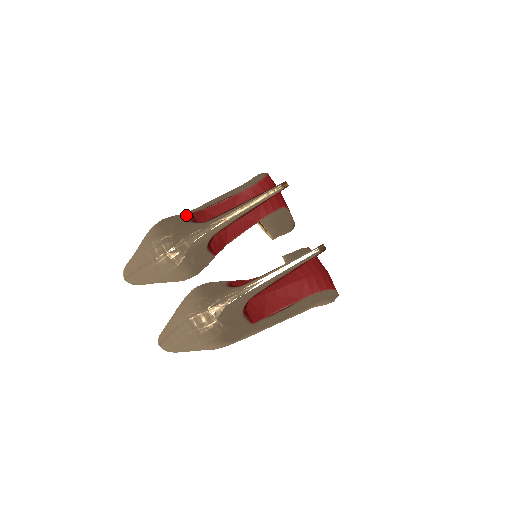
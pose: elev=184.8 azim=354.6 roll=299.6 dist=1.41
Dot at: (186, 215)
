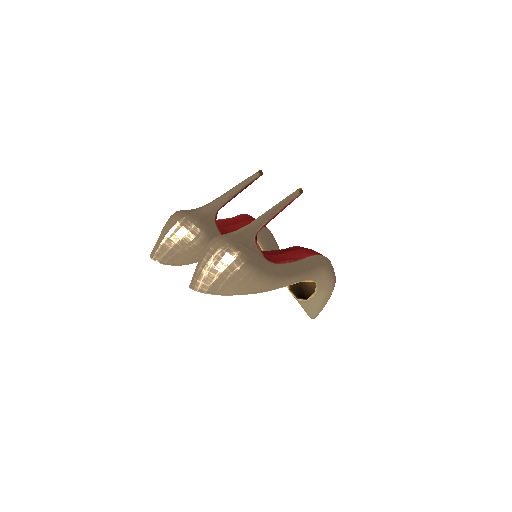
Dot at: occluded
